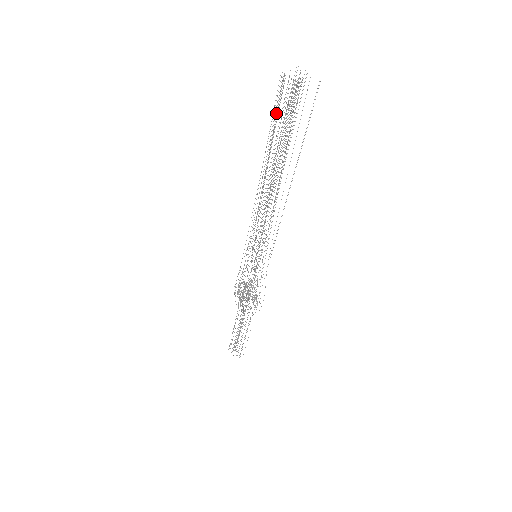
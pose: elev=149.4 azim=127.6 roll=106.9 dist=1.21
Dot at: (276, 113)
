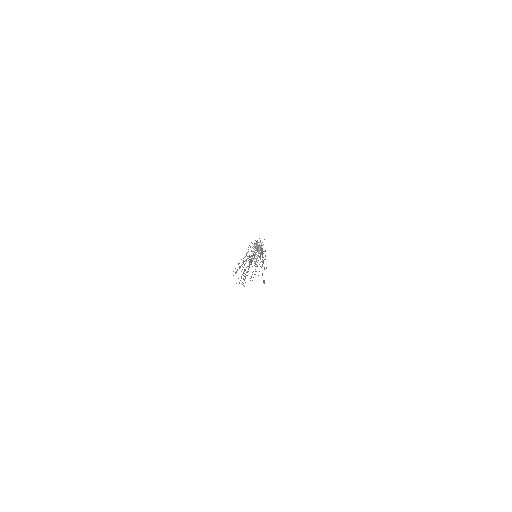
Dot at: occluded
